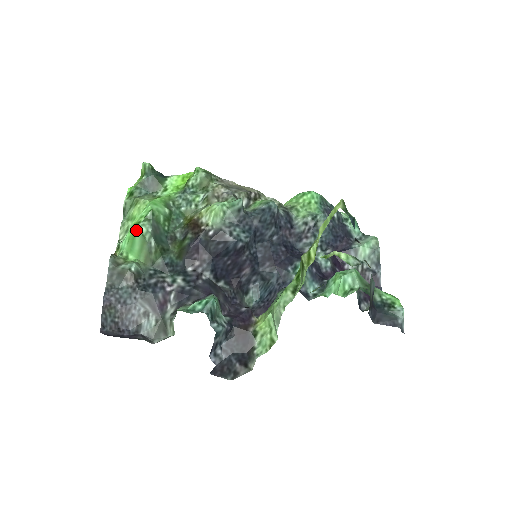
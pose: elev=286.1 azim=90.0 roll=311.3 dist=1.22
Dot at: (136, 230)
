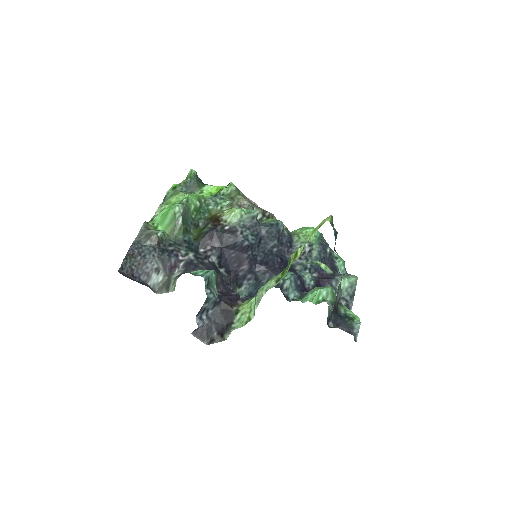
Dot at: (171, 208)
